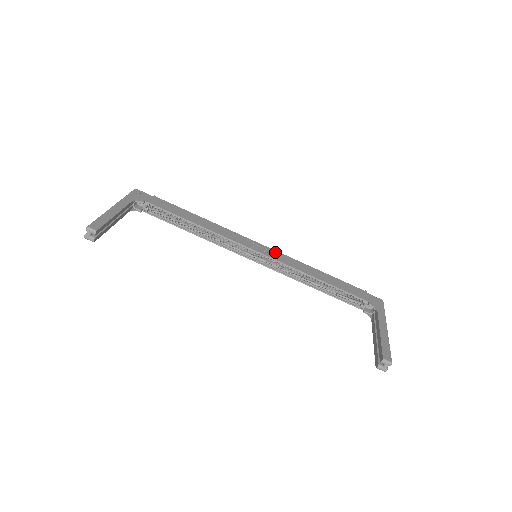
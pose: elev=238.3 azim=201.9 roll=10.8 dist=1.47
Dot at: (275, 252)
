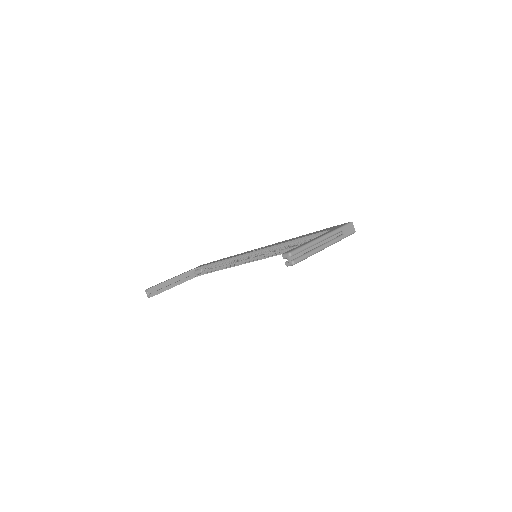
Dot at: (269, 245)
